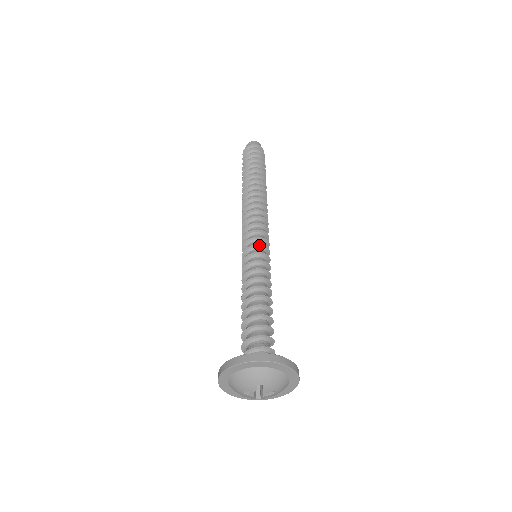
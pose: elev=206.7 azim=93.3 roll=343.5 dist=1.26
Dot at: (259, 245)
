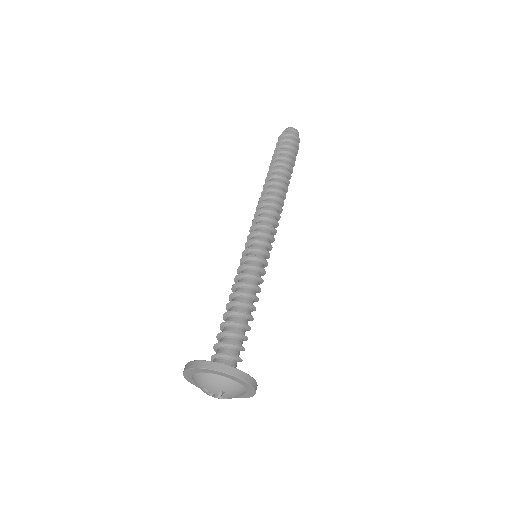
Dot at: (265, 250)
